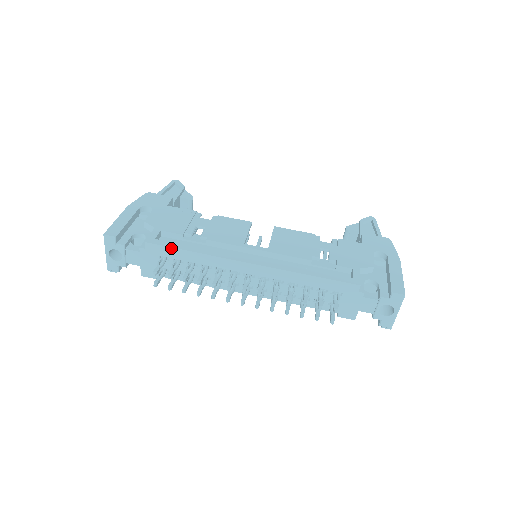
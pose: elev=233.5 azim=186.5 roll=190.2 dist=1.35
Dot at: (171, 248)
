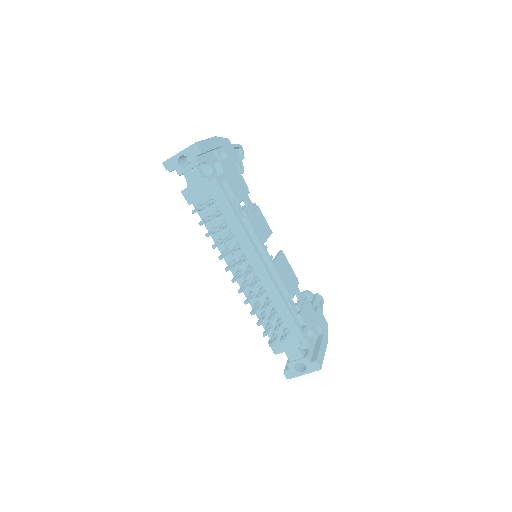
Dot at: (227, 200)
